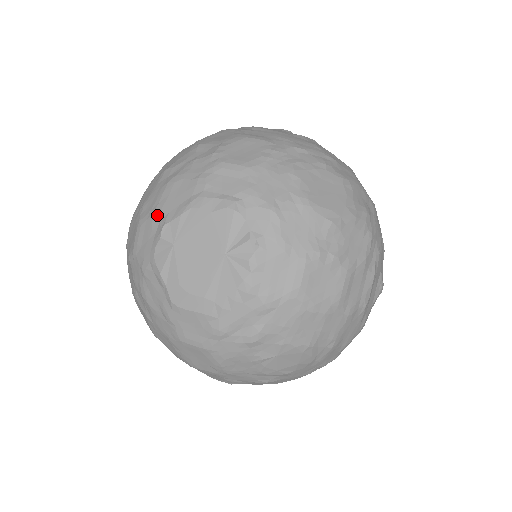
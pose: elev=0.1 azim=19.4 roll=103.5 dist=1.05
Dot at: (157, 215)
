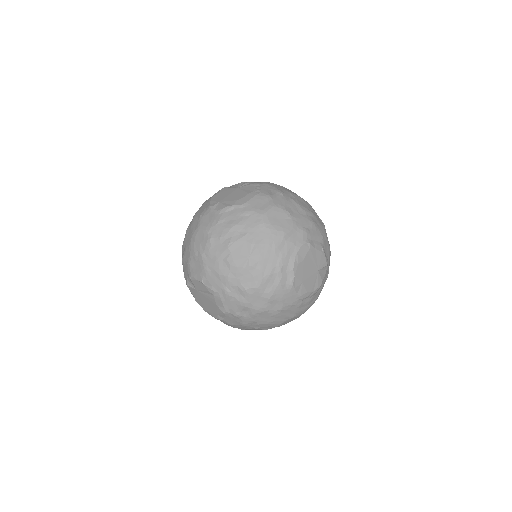
Dot at: (202, 214)
